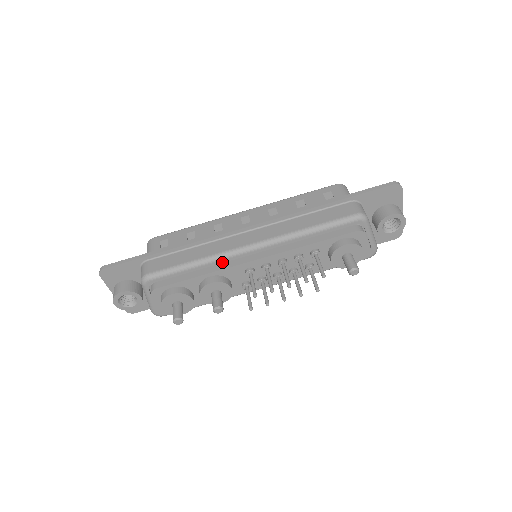
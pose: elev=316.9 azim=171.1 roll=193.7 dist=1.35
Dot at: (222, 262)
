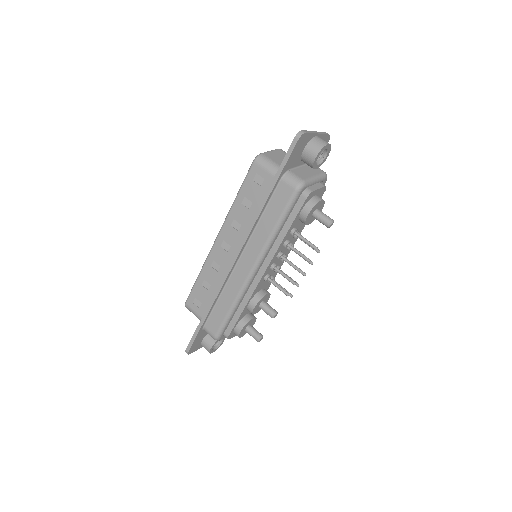
Dot at: (246, 292)
